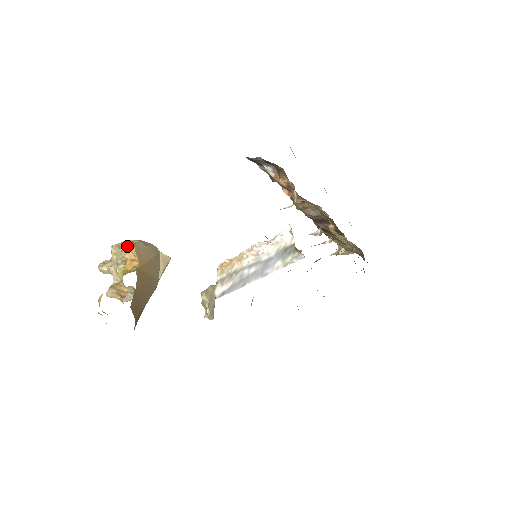
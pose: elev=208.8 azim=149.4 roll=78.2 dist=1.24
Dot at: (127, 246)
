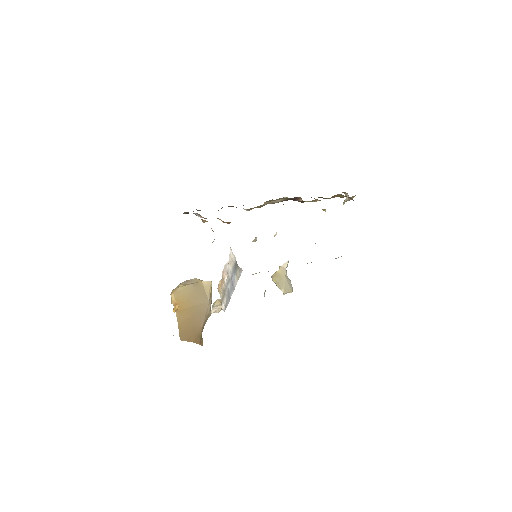
Dot at: occluded
